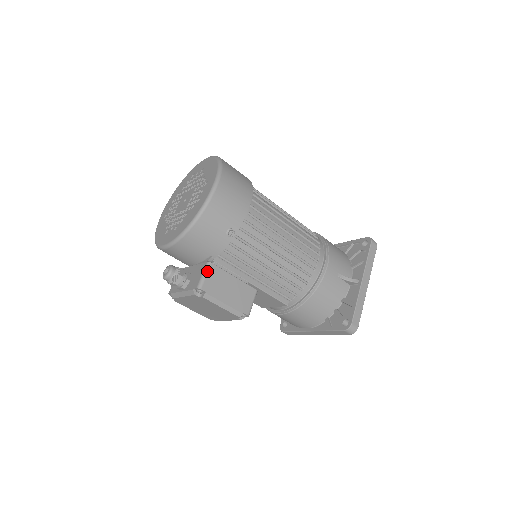
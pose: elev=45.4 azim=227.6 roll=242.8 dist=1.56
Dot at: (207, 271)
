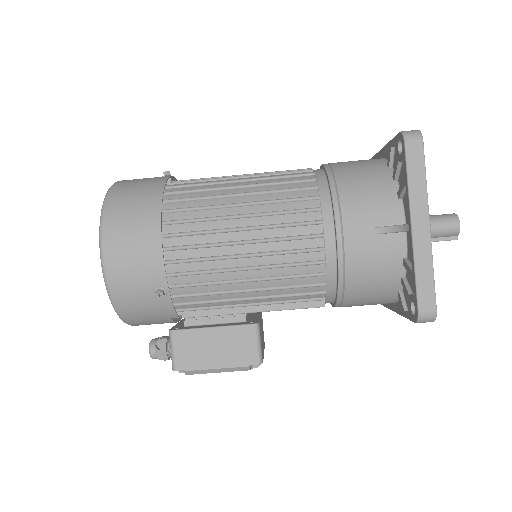
Dot at: (172, 344)
